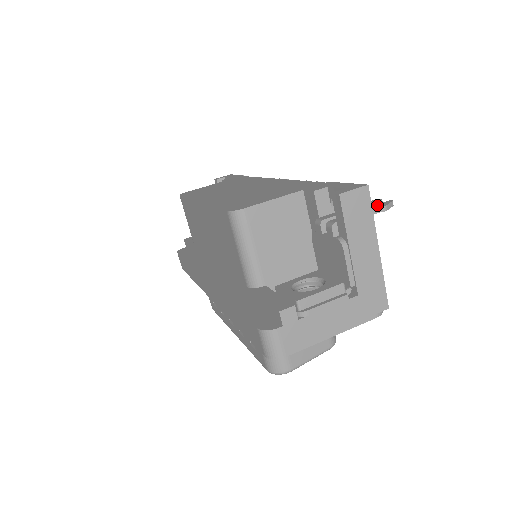
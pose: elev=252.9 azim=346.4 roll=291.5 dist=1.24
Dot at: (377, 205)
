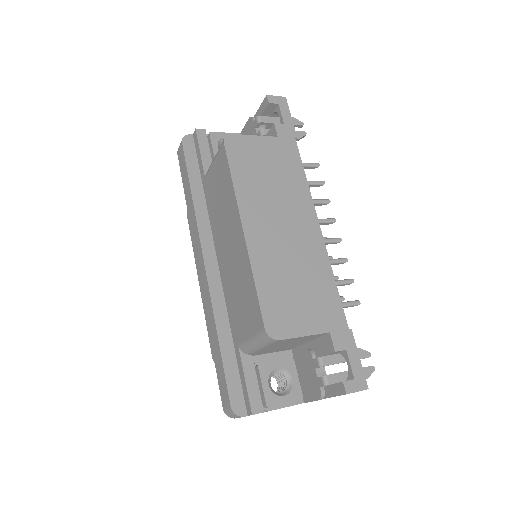
Dot at: (364, 371)
